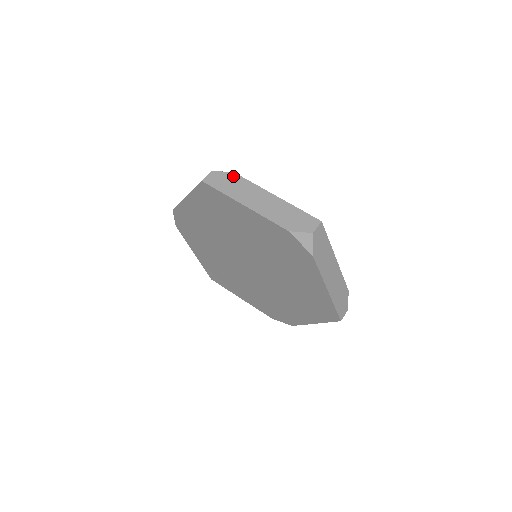
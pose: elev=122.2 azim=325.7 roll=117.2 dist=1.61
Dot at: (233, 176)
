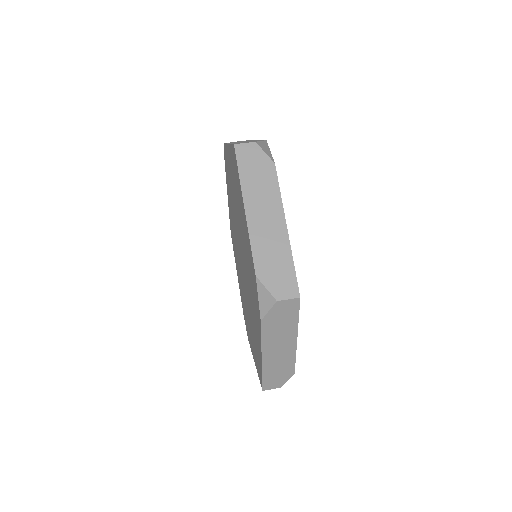
Dot at: (269, 166)
